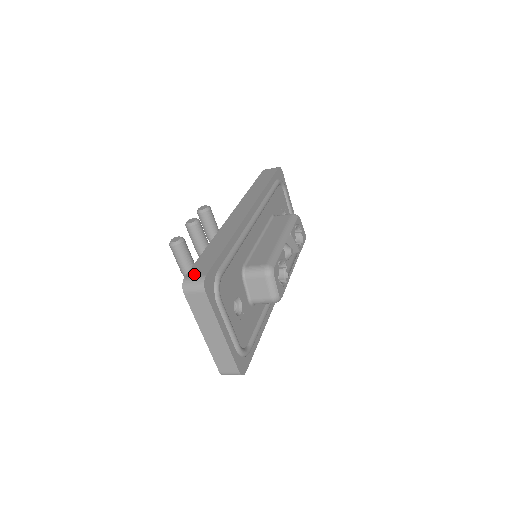
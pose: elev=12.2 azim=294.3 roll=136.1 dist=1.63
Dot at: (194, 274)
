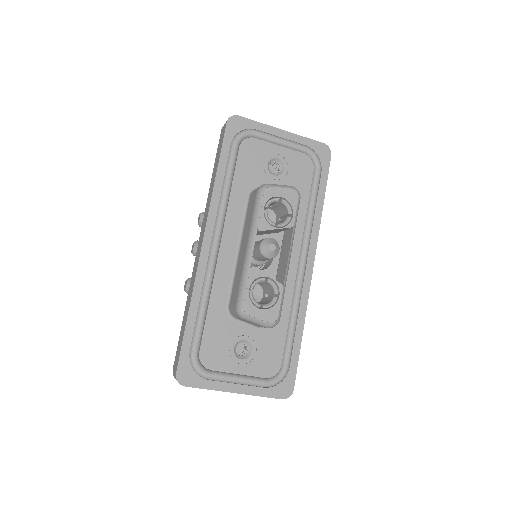
Dot at: (174, 368)
